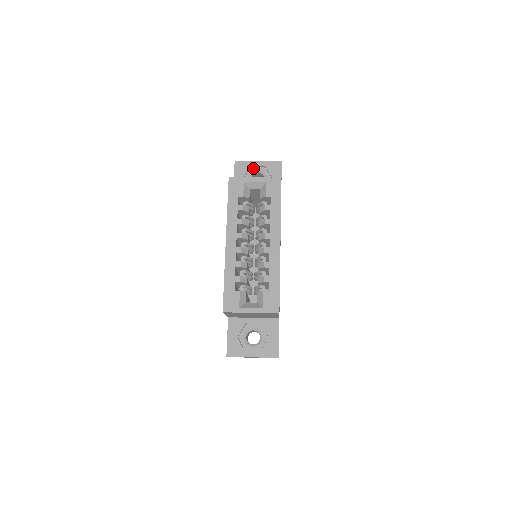
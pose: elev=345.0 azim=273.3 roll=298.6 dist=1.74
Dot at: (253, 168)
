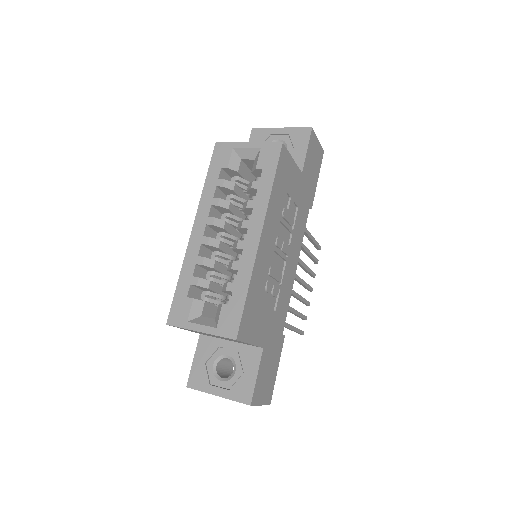
Dot at: (273, 137)
